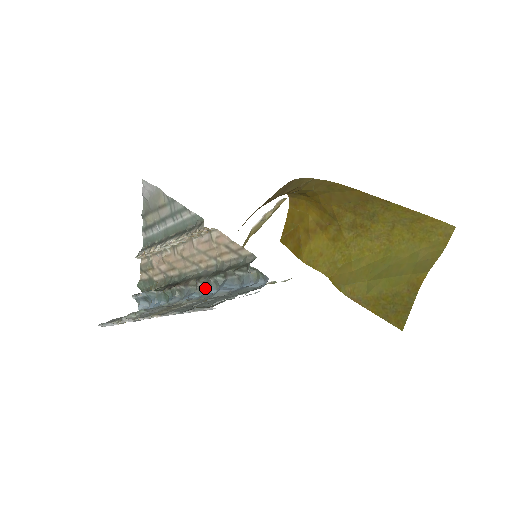
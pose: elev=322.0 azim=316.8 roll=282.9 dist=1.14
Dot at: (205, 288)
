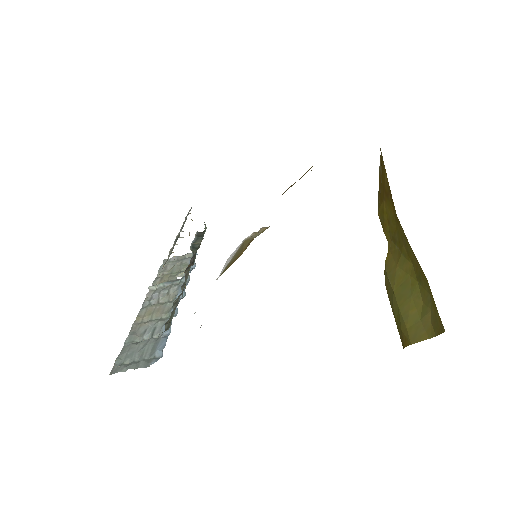
Dot at: occluded
